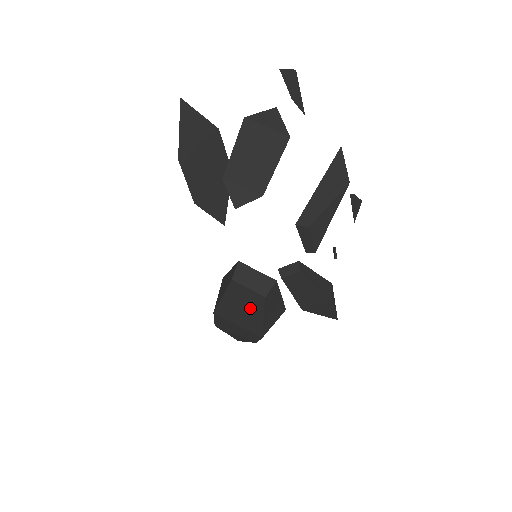
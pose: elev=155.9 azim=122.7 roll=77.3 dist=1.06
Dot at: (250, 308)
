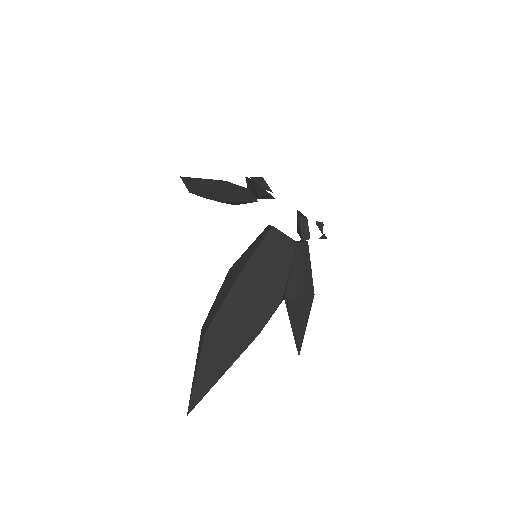
Dot at: (280, 259)
